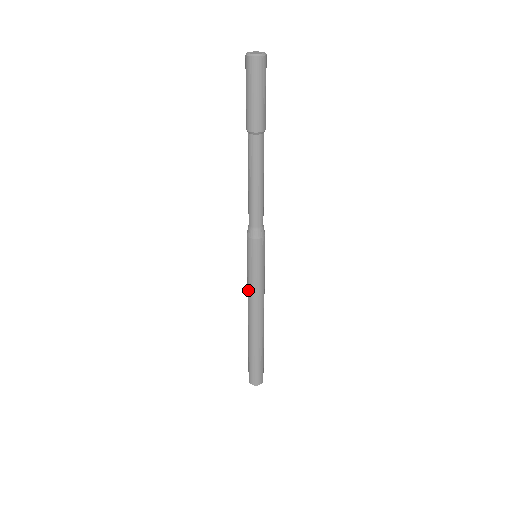
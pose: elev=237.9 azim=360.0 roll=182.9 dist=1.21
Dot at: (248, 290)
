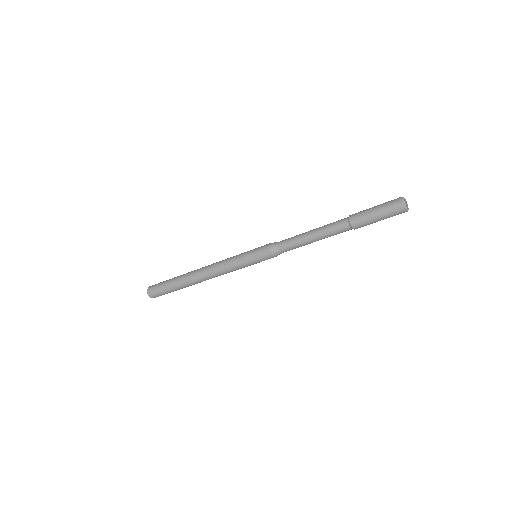
Dot at: (226, 261)
